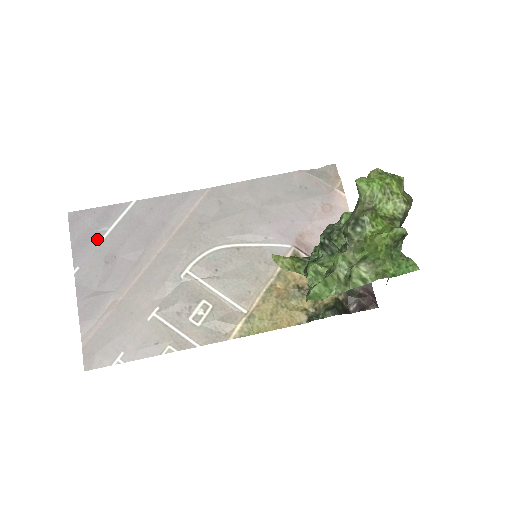
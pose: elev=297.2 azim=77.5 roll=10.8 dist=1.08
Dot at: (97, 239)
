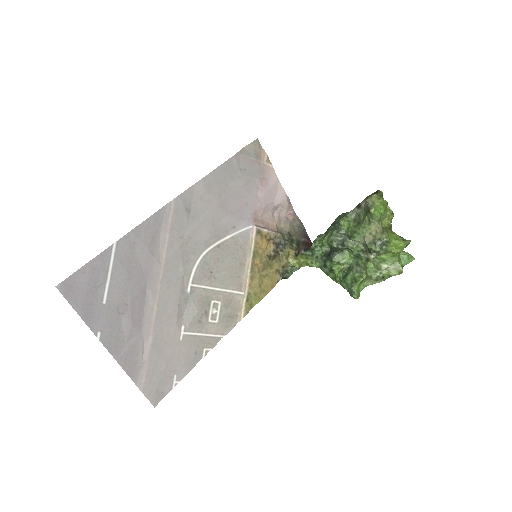
Dot at: (101, 297)
